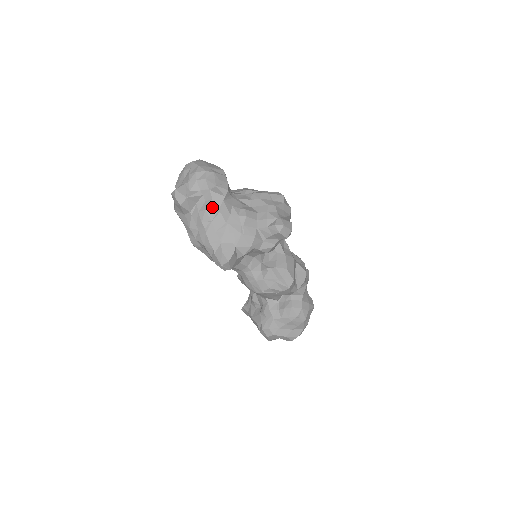
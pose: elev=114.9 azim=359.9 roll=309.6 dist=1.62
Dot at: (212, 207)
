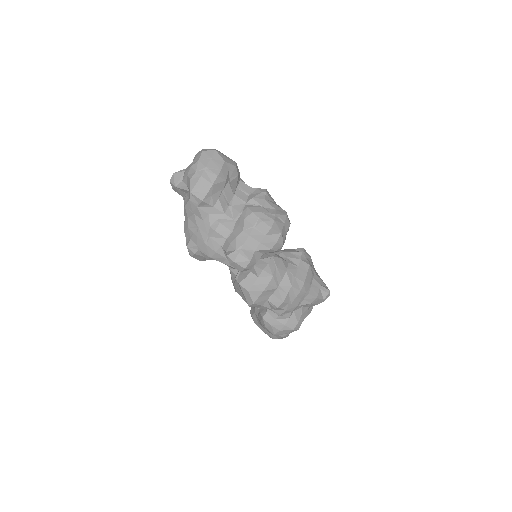
Dot at: (189, 207)
